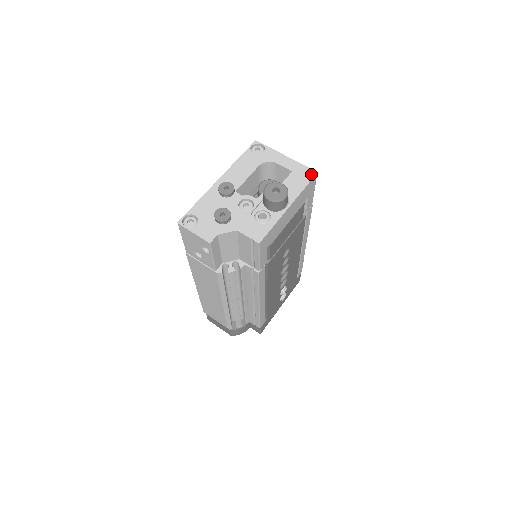
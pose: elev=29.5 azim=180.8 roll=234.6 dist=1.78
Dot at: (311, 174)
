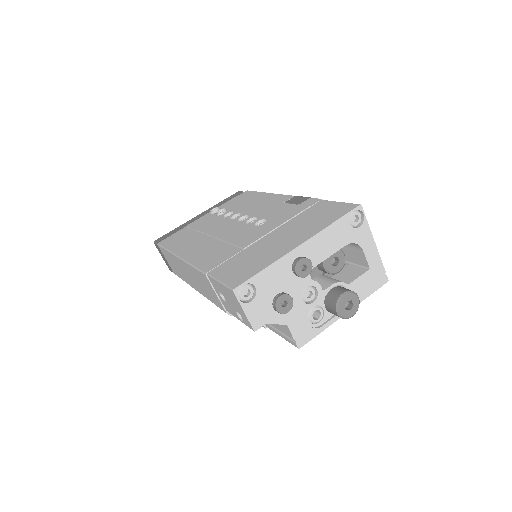
Dot at: (383, 281)
